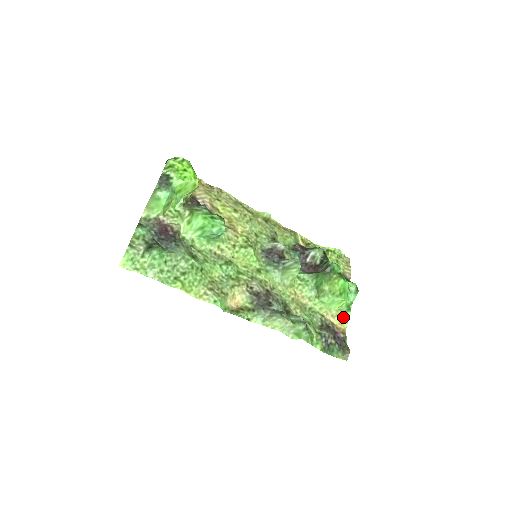
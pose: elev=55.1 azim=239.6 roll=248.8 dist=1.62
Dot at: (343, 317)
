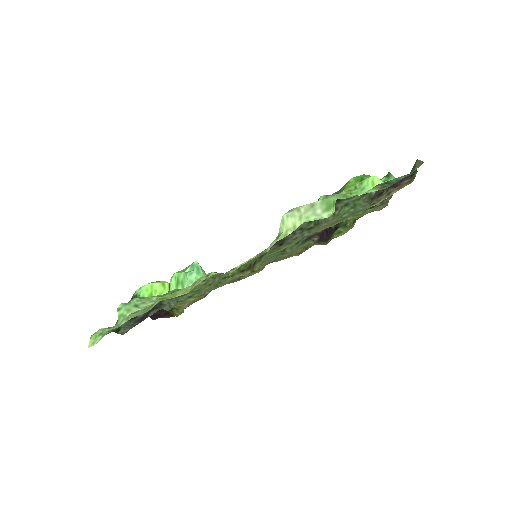
Dot at: occluded
